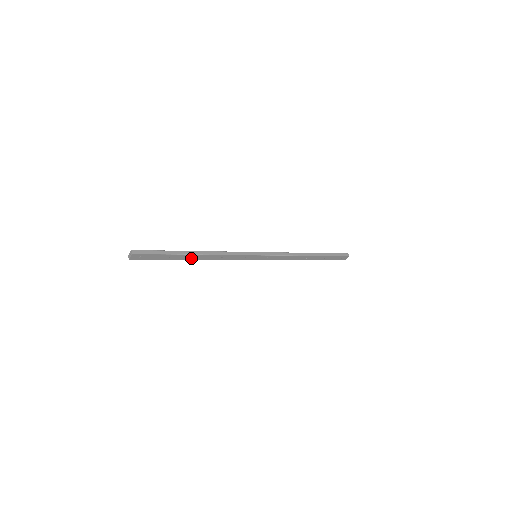
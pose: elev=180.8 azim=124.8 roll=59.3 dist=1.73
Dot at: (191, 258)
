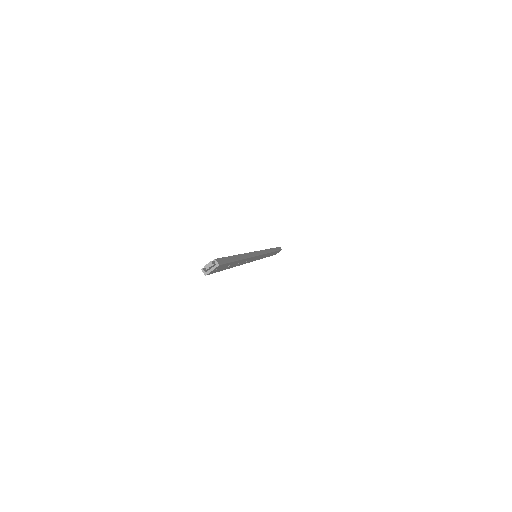
Dot at: (234, 265)
